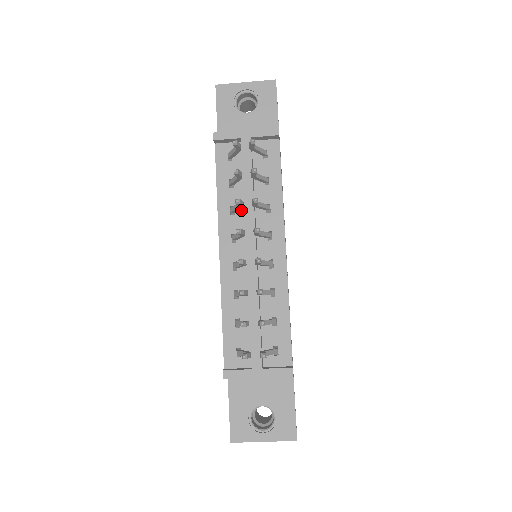
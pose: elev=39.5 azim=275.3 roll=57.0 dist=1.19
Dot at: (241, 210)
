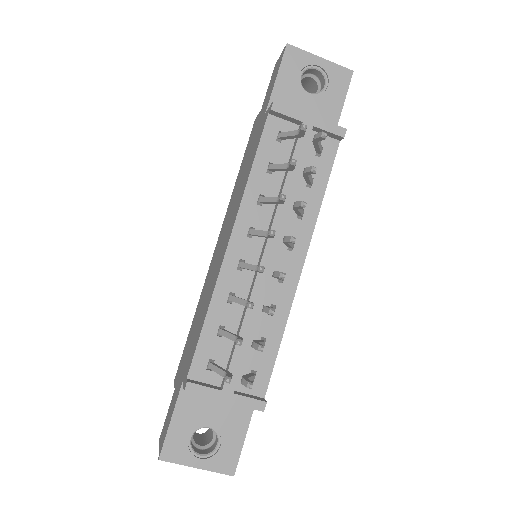
Dot at: occluded
